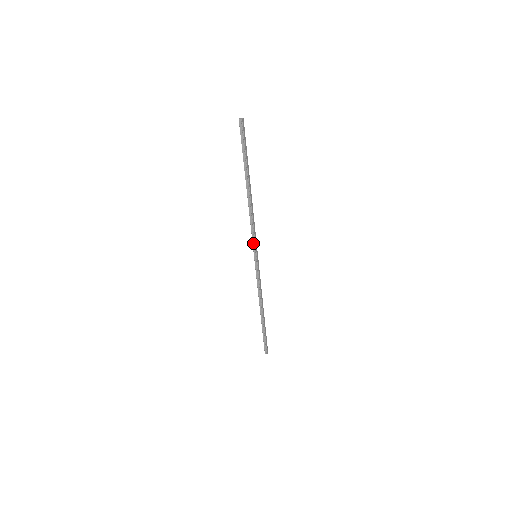
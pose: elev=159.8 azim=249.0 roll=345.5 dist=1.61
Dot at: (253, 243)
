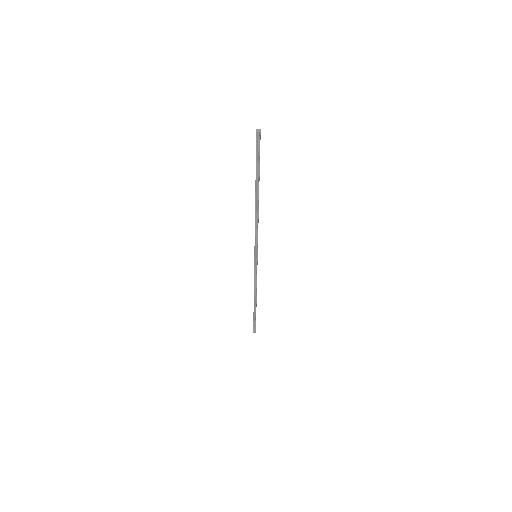
Dot at: (255, 246)
